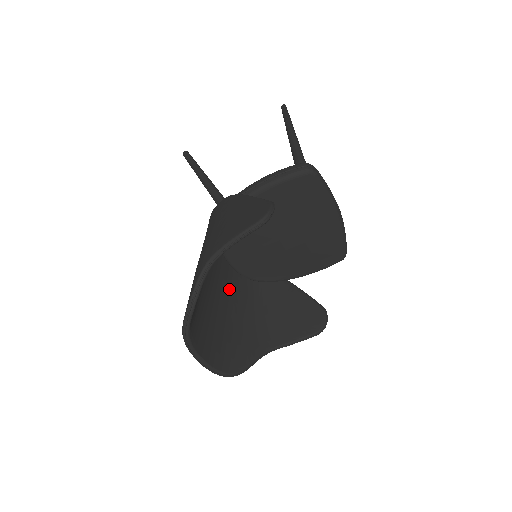
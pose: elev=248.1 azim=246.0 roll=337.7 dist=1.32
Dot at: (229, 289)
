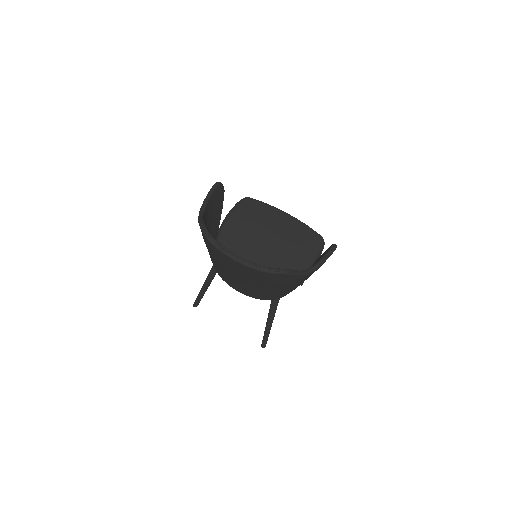
Dot at: occluded
